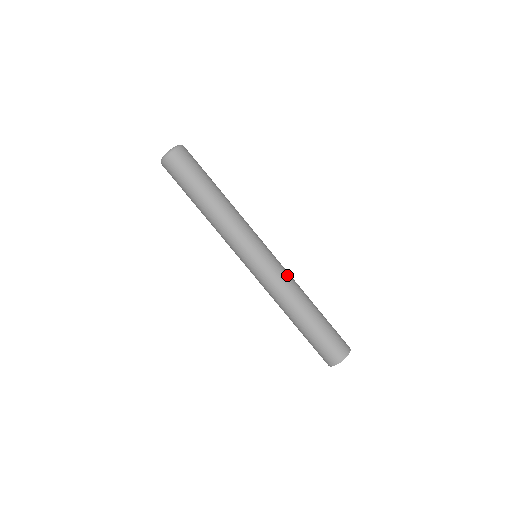
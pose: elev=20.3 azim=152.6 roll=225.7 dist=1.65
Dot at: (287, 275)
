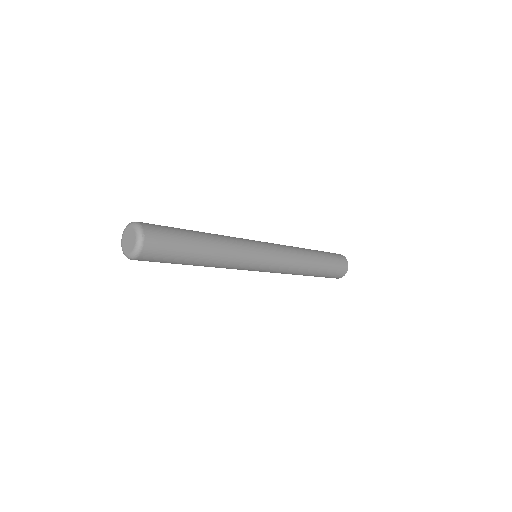
Dot at: (289, 252)
